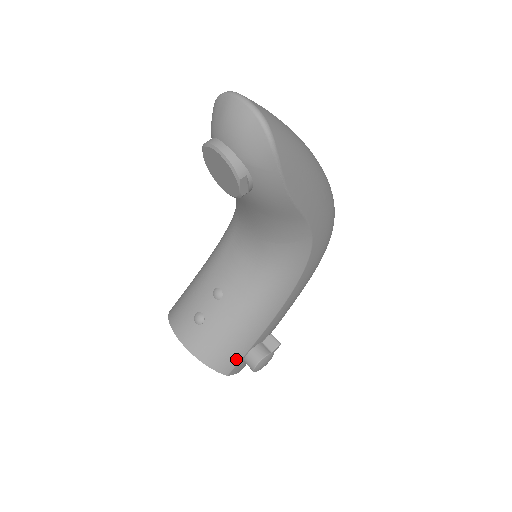
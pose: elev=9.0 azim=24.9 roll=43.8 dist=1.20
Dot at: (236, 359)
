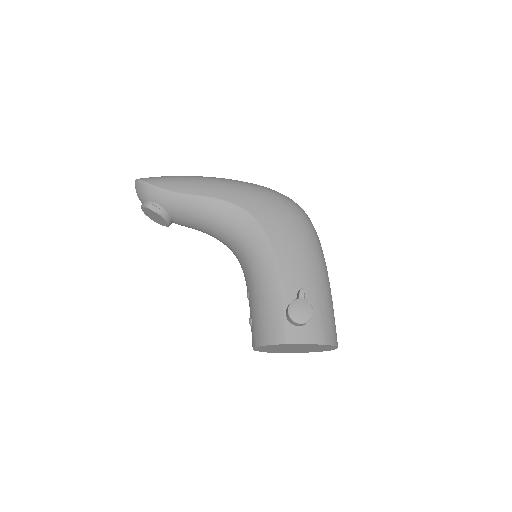
Dot at: (280, 324)
